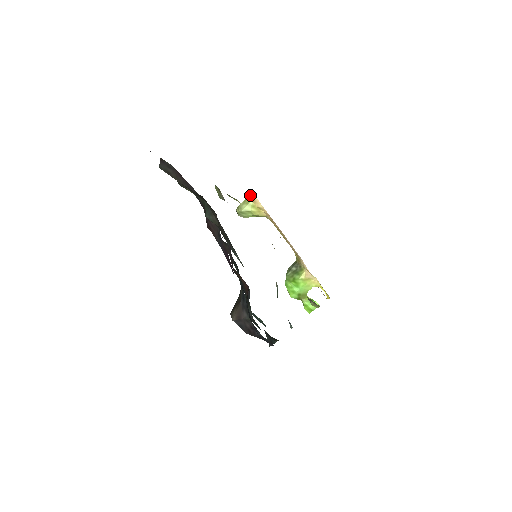
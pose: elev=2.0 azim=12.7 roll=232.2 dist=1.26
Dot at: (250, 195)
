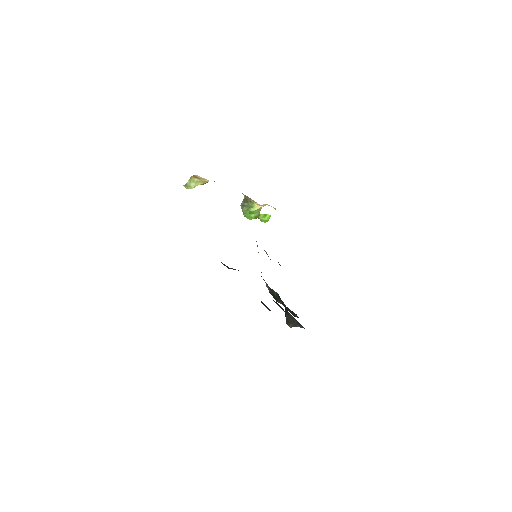
Dot at: (194, 176)
